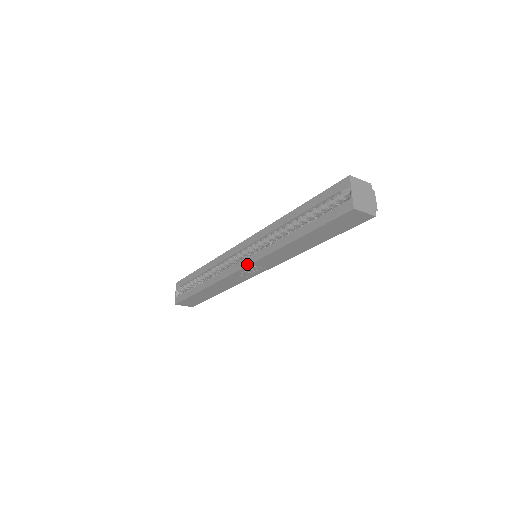
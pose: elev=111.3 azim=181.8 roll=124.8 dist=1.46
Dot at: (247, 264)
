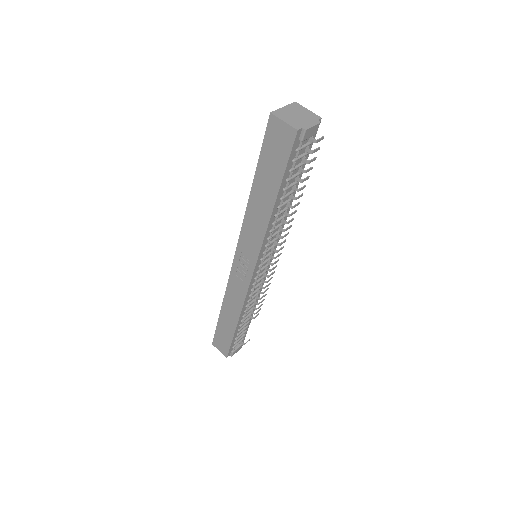
Dot at: (236, 250)
